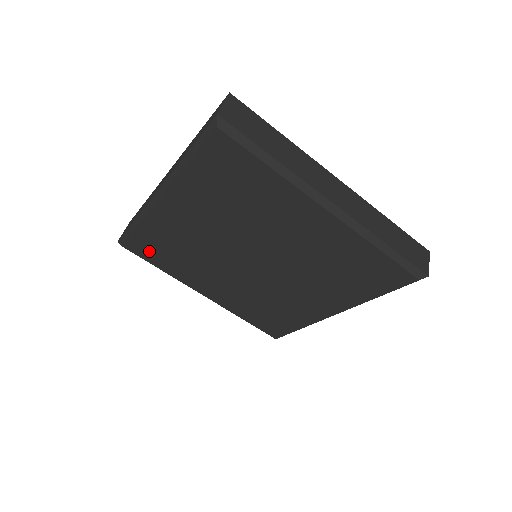
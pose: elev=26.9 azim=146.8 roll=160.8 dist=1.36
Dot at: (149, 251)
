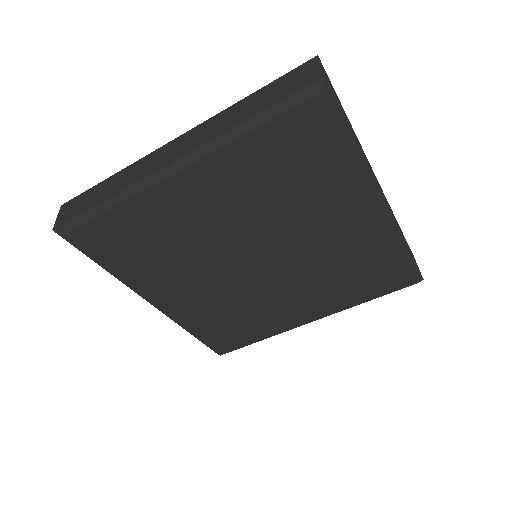
Dot at: (107, 245)
